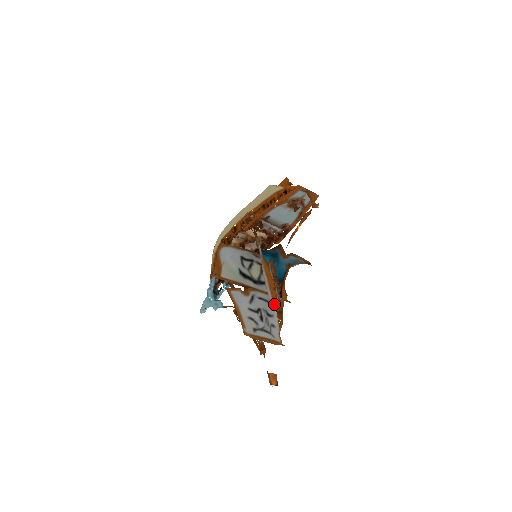
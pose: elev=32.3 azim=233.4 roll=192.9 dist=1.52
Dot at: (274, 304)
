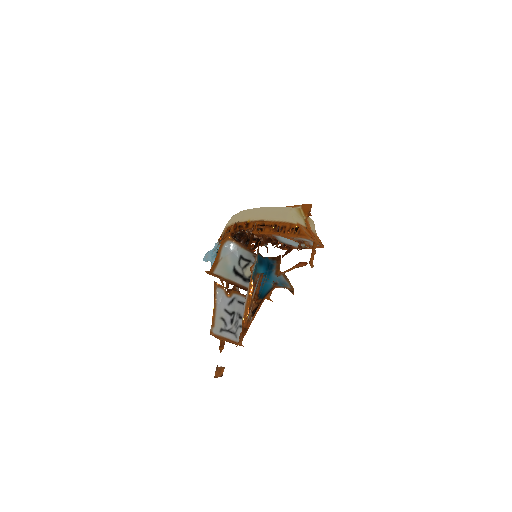
Dot at: (243, 322)
